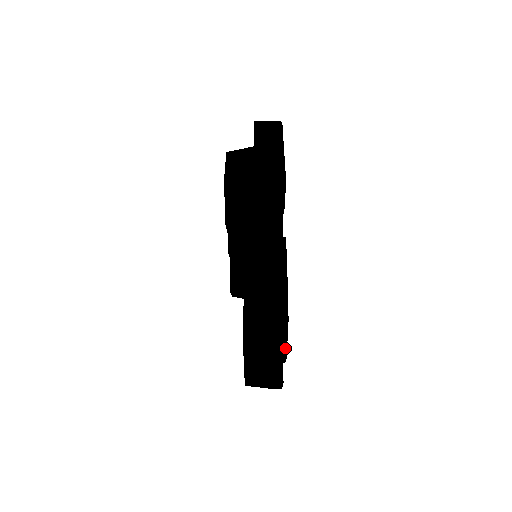
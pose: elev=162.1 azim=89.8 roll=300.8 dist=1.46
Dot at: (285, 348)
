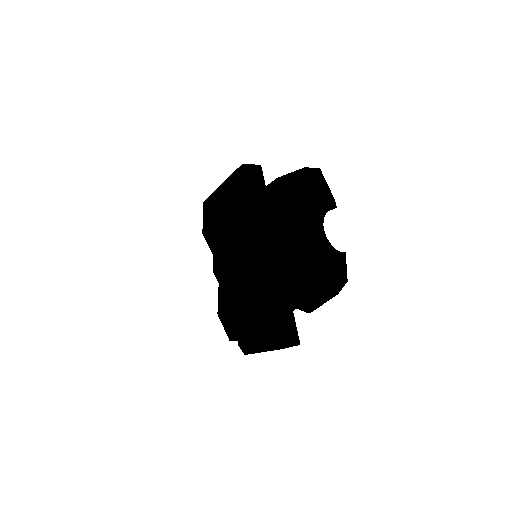
Dot at: (329, 191)
